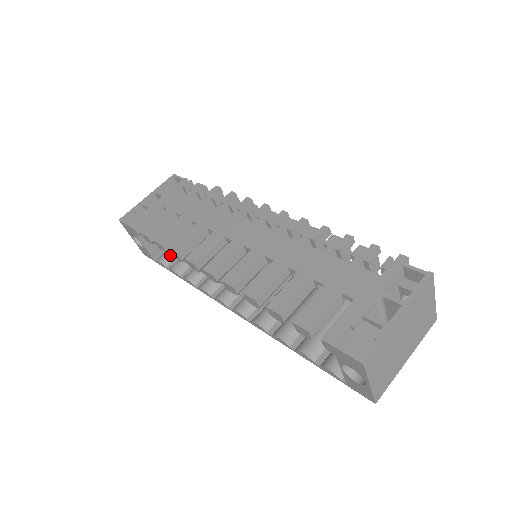
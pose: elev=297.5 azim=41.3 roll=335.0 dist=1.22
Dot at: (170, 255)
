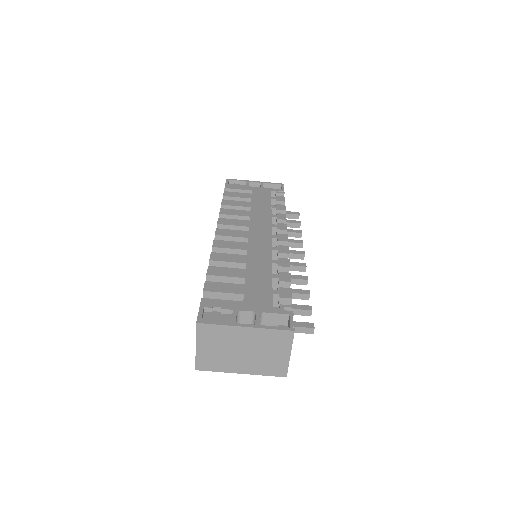
Dot at: occluded
